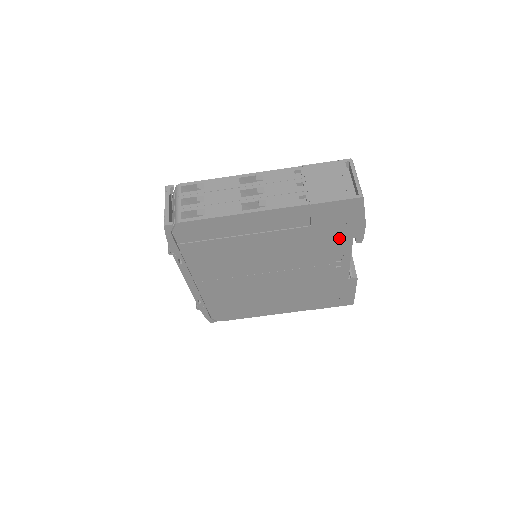
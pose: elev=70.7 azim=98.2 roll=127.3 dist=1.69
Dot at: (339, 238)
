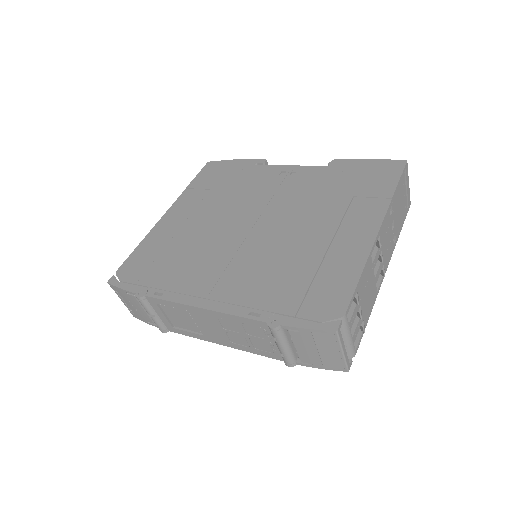
Dot at: (246, 174)
